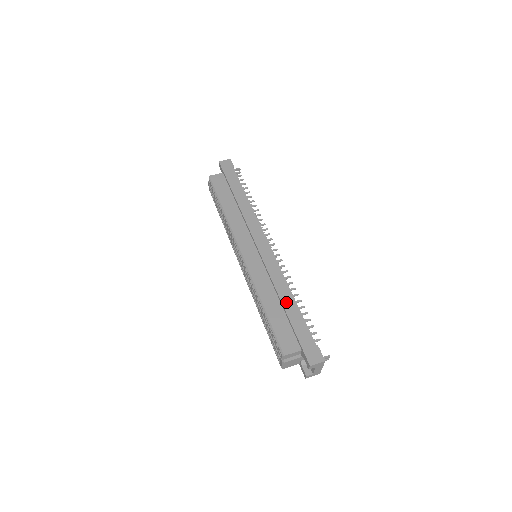
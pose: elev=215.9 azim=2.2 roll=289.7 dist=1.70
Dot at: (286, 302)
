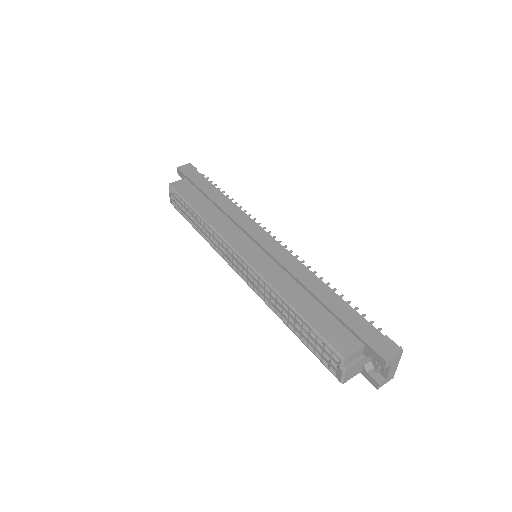
Dot at: (319, 292)
